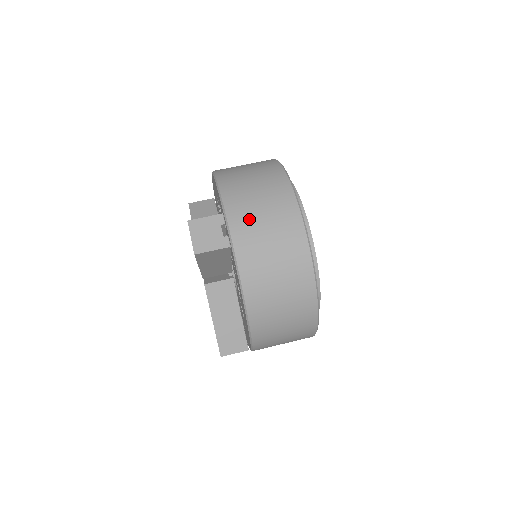
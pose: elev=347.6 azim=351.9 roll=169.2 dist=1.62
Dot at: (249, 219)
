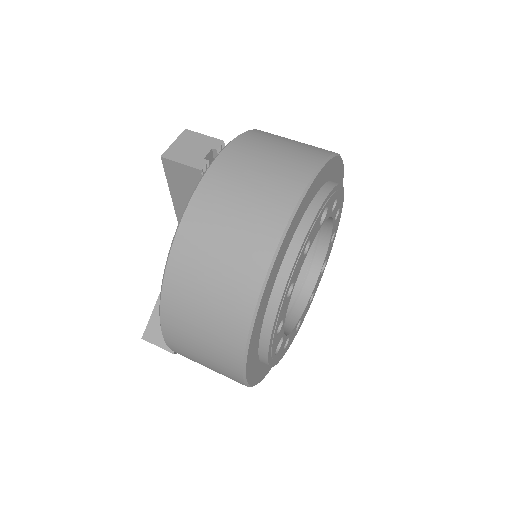
Dot at: (246, 160)
